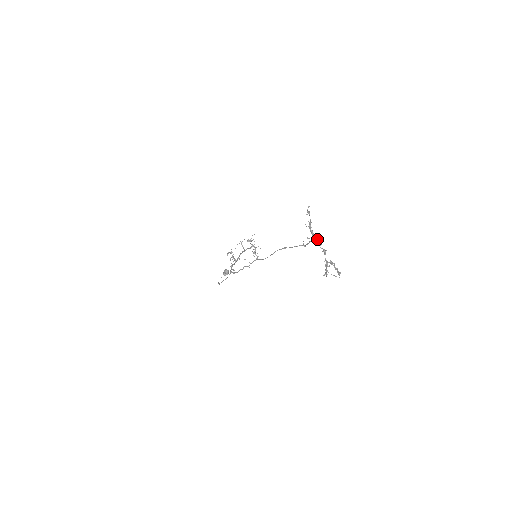
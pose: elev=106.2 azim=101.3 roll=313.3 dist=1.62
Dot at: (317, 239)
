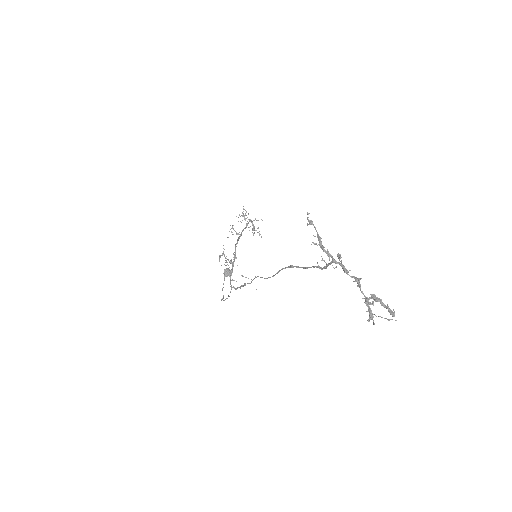
Dot at: (339, 262)
